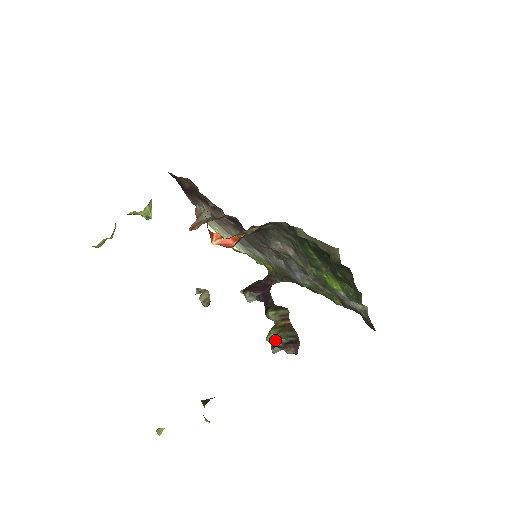
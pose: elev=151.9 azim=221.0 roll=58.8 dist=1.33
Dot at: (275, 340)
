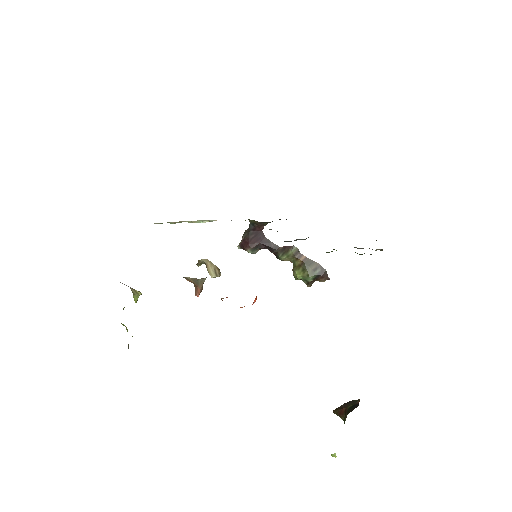
Dot at: (305, 279)
